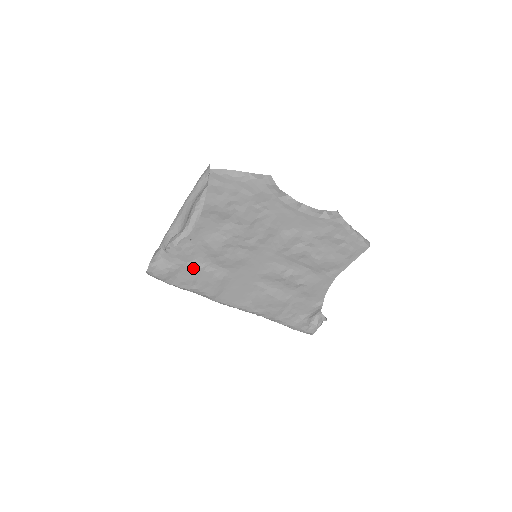
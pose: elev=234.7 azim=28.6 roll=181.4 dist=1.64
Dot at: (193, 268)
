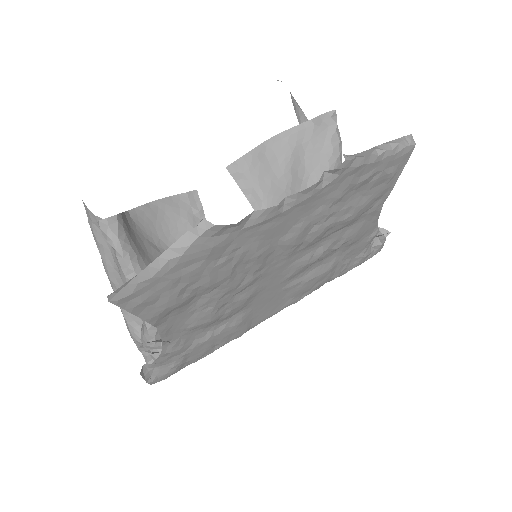
Dot at: (200, 345)
